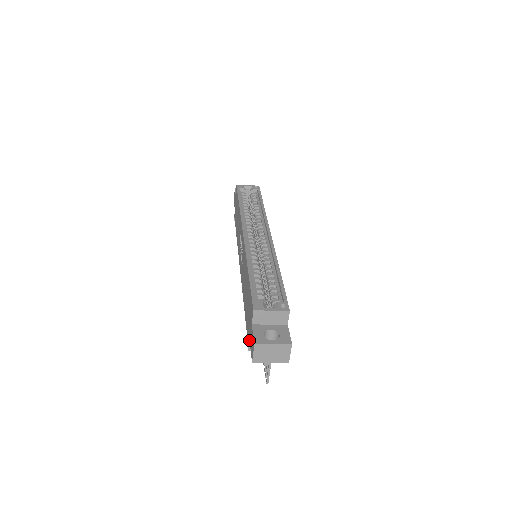
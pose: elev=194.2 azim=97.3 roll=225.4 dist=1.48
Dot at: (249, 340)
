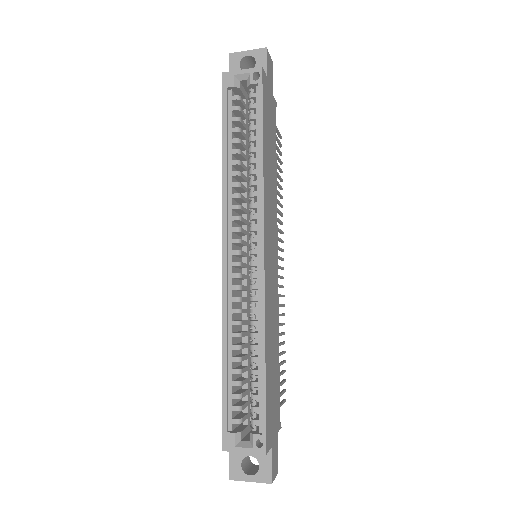
Dot at: occluded
